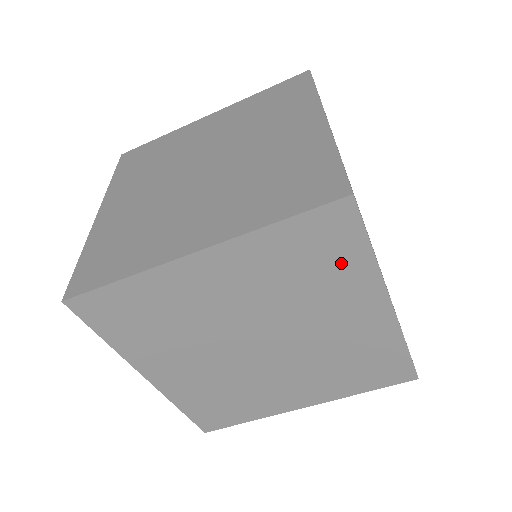
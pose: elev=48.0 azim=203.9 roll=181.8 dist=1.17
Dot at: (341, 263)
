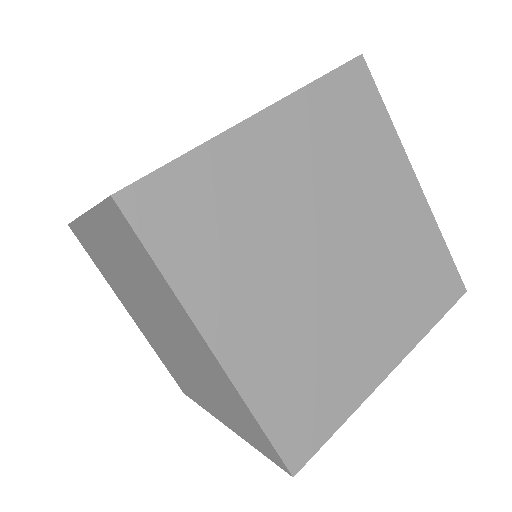
Dot at: (150, 271)
